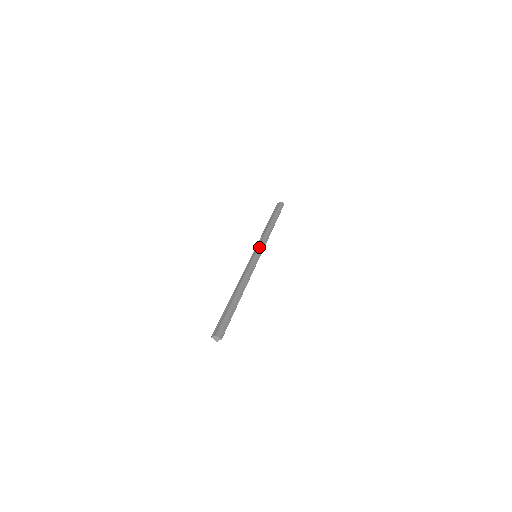
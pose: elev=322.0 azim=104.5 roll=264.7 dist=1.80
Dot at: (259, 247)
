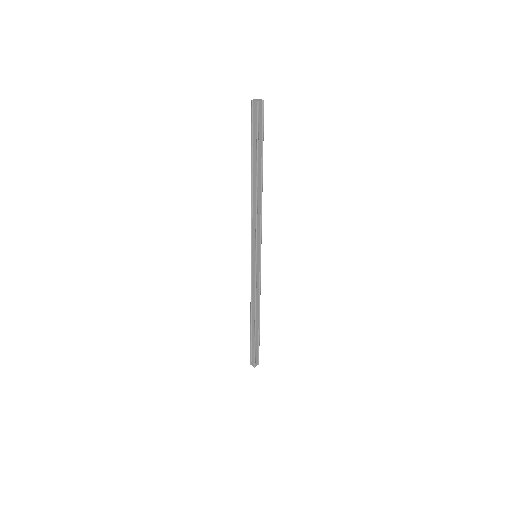
Dot at: occluded
